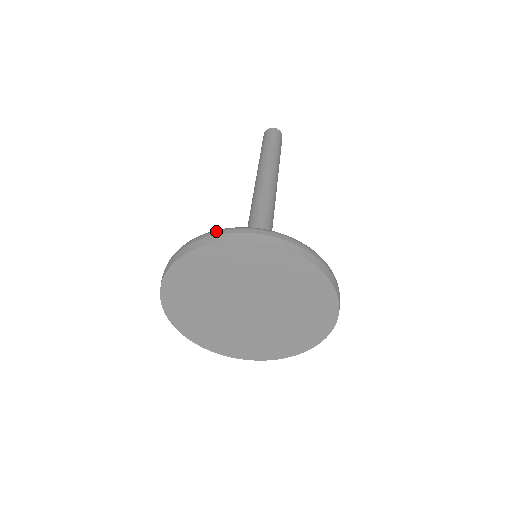
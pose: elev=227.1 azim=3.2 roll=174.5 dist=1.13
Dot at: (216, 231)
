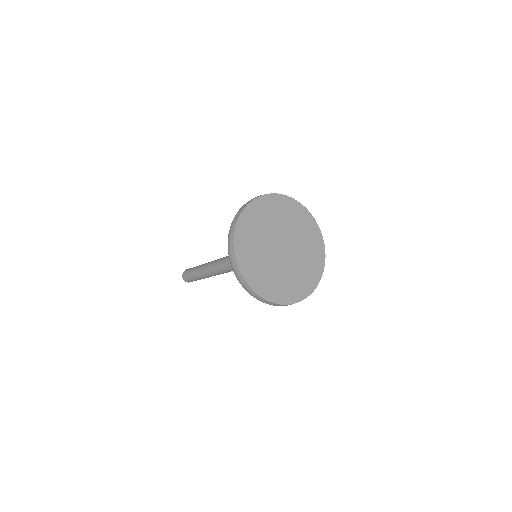
Dot at: (240, 208)
